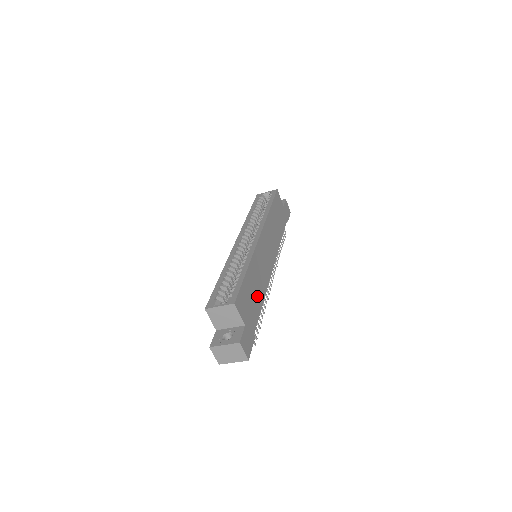
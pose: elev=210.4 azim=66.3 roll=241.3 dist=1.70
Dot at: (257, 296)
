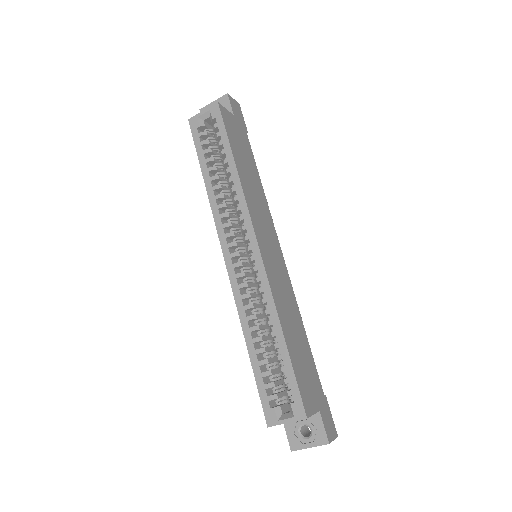
Dot at: (301, 342)
